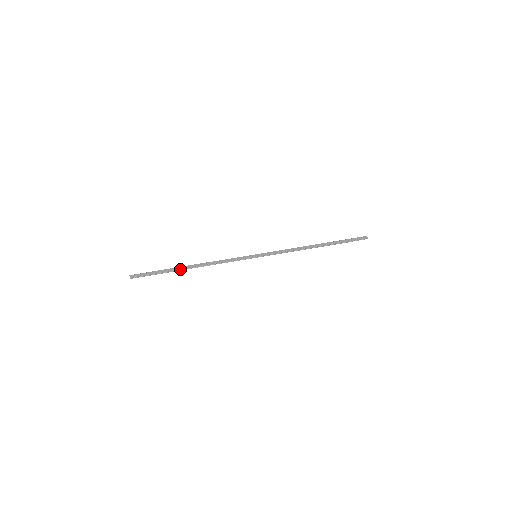
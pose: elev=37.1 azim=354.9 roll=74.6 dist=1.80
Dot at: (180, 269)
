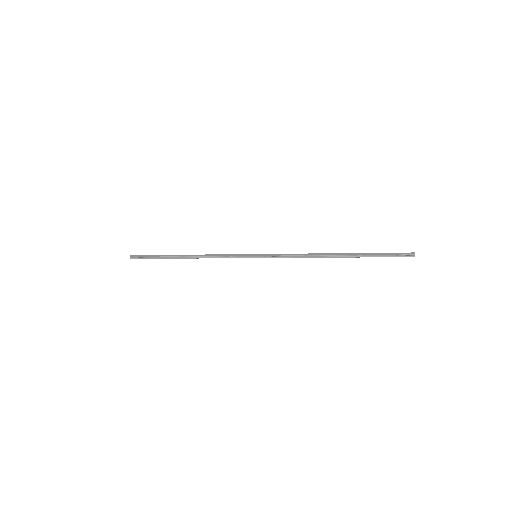
Dot at: (174, 257)
